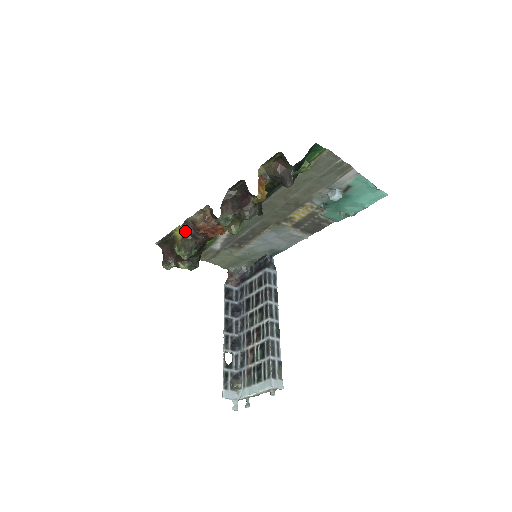
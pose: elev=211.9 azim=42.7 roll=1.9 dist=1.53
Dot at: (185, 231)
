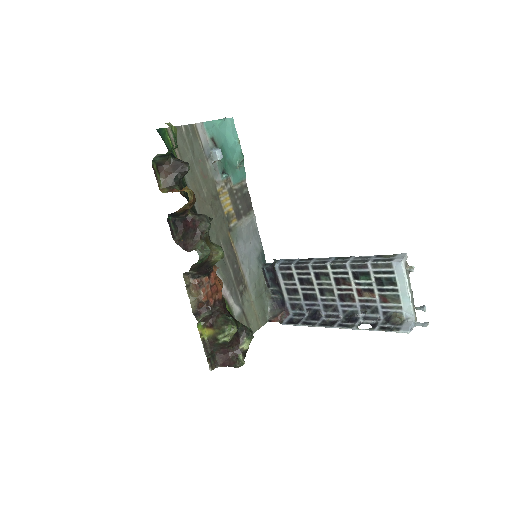
Dot at: (205, 322)
